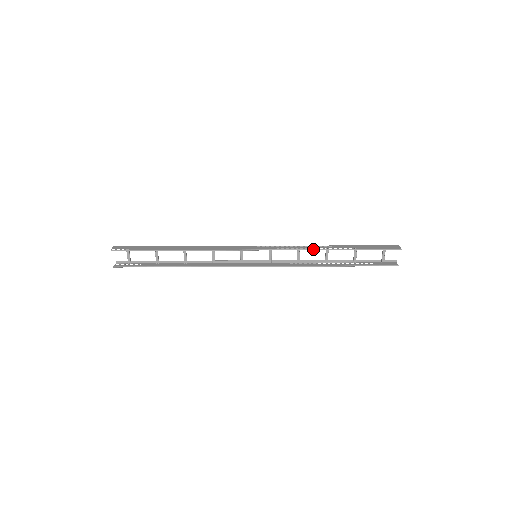
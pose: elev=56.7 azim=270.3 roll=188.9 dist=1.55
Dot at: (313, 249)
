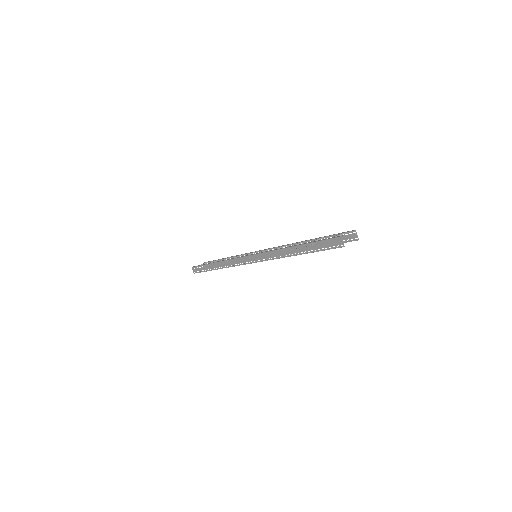
Dot at: occluded
